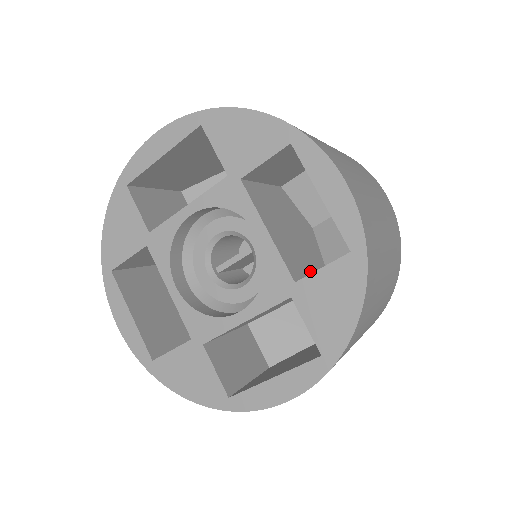
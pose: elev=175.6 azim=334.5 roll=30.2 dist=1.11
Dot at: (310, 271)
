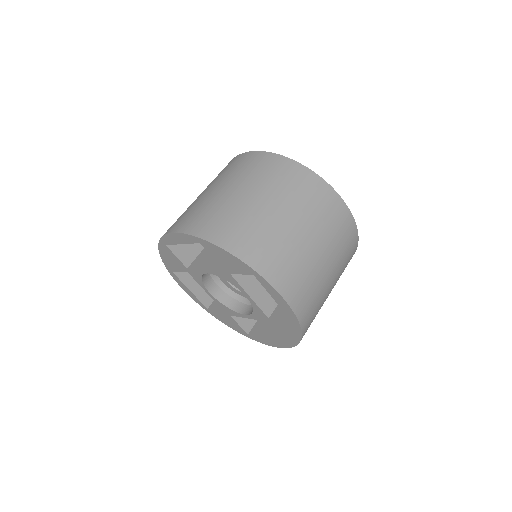
Dot at: occluded
